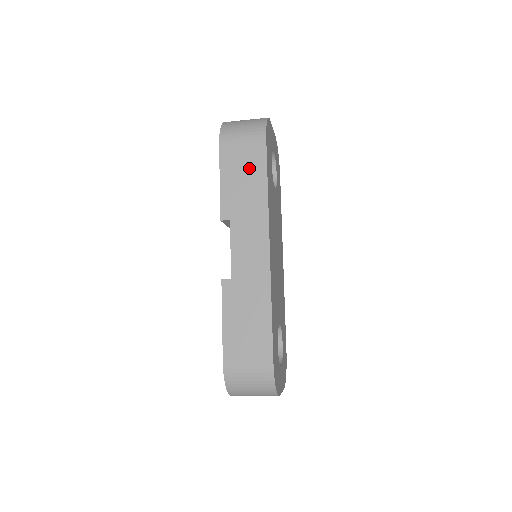
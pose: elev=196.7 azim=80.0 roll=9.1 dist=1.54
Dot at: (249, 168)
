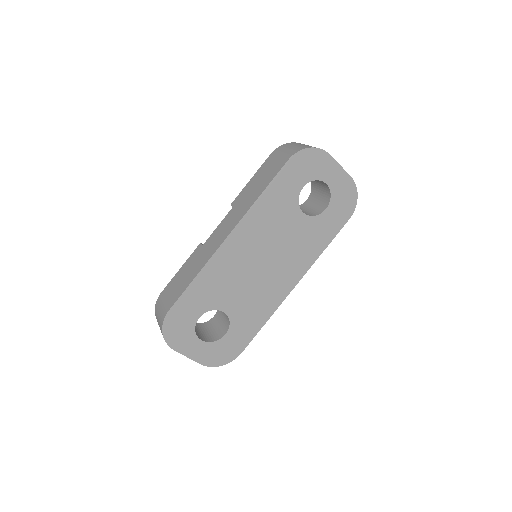
Dot at: (266, 176)
